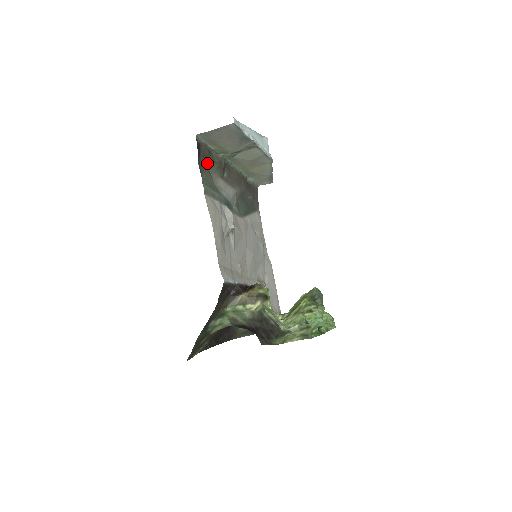
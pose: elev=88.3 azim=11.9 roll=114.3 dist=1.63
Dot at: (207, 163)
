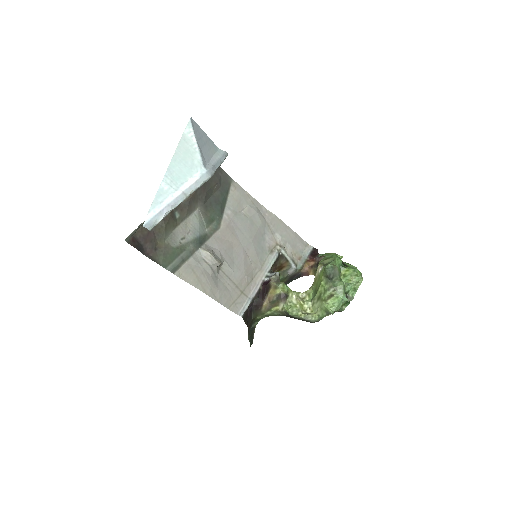
Dot at: (154, 240)
